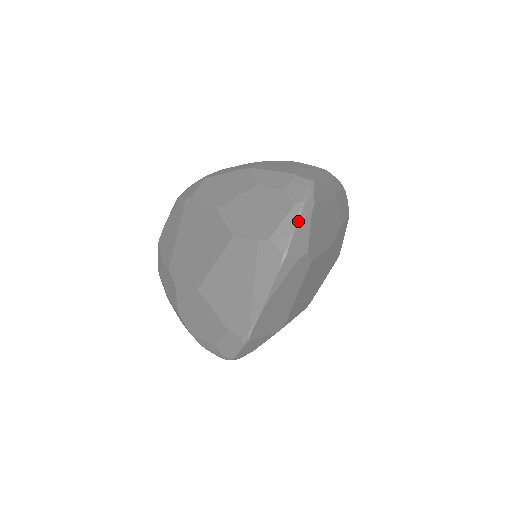
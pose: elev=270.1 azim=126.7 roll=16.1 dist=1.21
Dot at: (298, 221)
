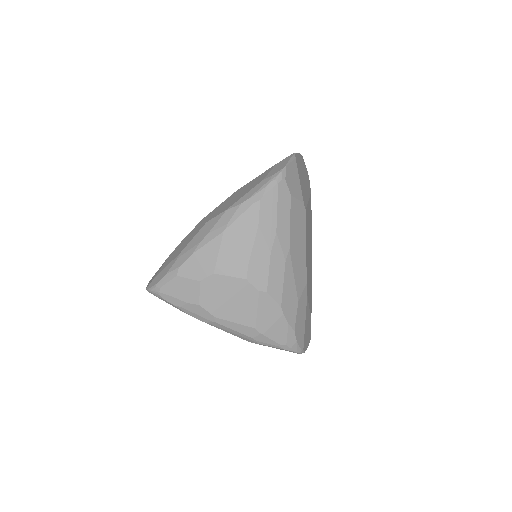
Dot at: occluded
